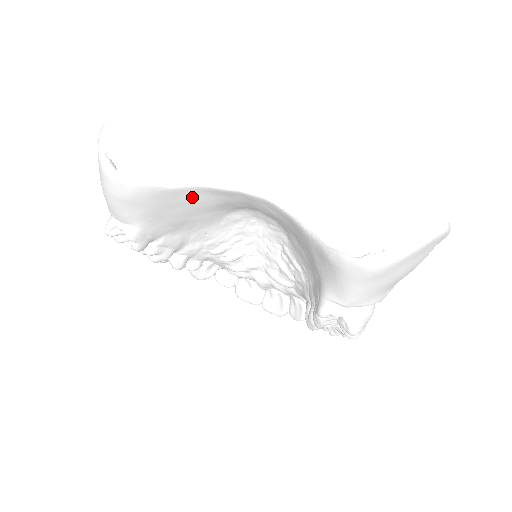
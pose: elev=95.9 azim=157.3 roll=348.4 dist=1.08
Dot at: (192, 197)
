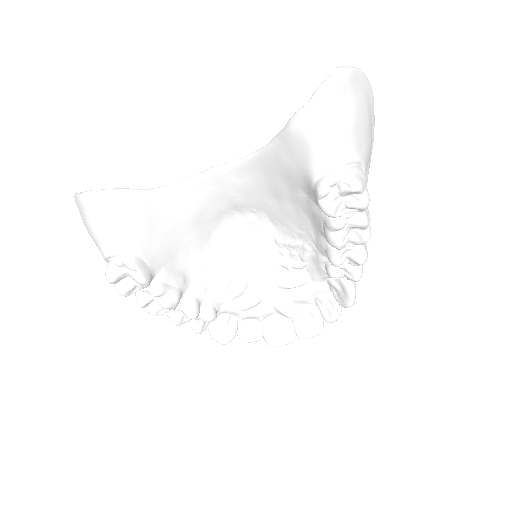
Dot at: (170, 204)
